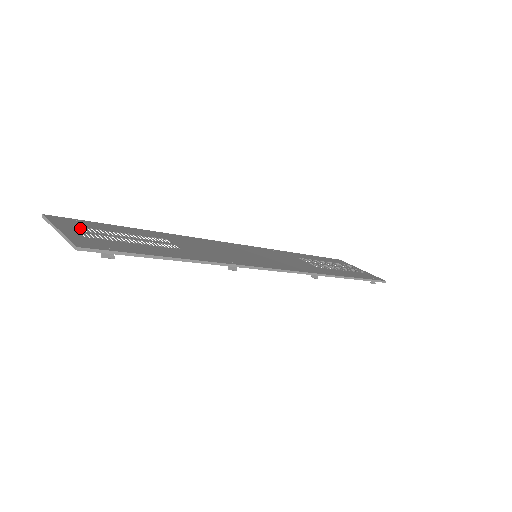
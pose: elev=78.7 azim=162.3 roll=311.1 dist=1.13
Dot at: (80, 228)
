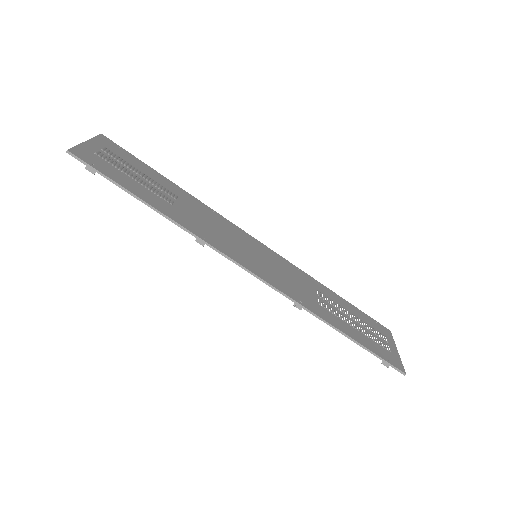
Dot at: (106, 150)
